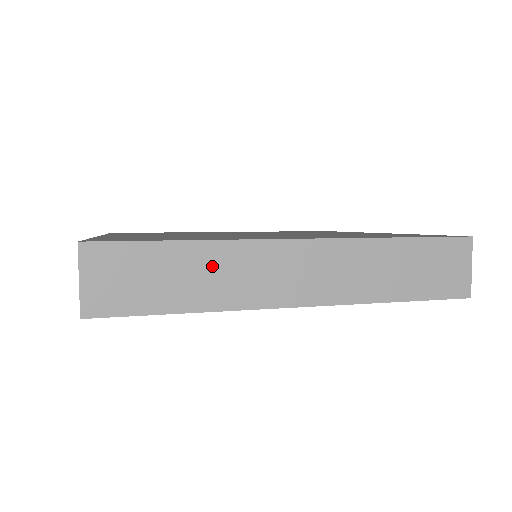
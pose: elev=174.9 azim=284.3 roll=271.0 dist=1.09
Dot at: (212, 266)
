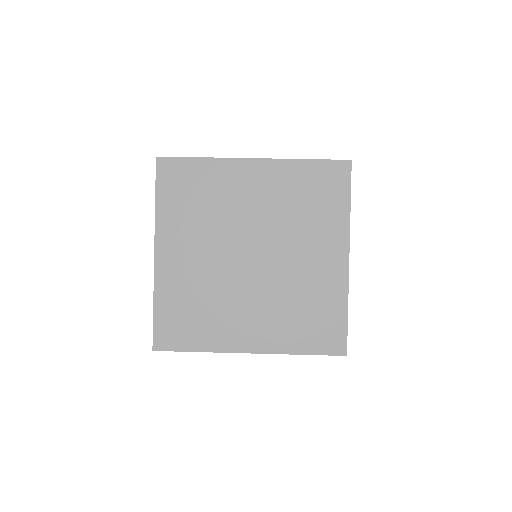
Dot at: occluded
